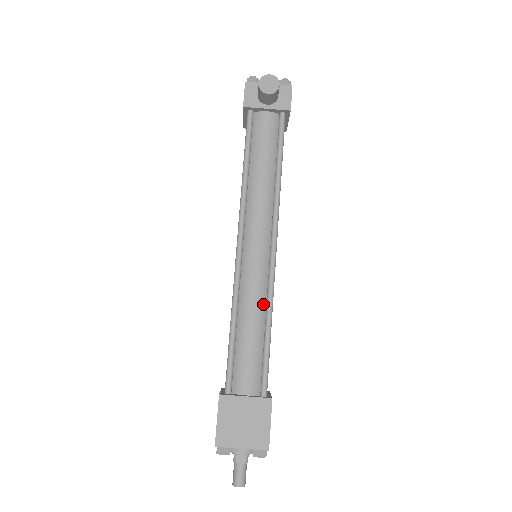
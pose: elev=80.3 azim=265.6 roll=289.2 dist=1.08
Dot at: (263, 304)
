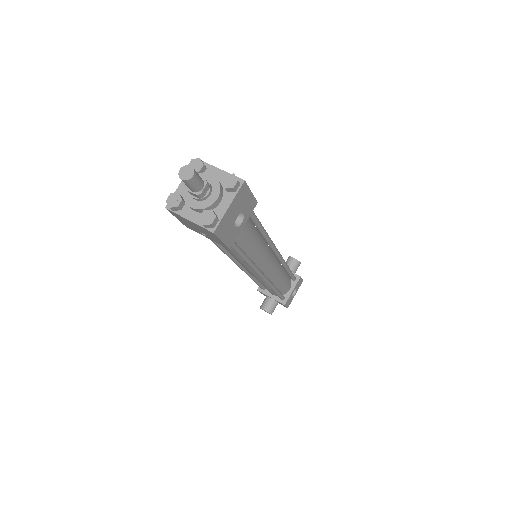
Dot at: (261, 235)
